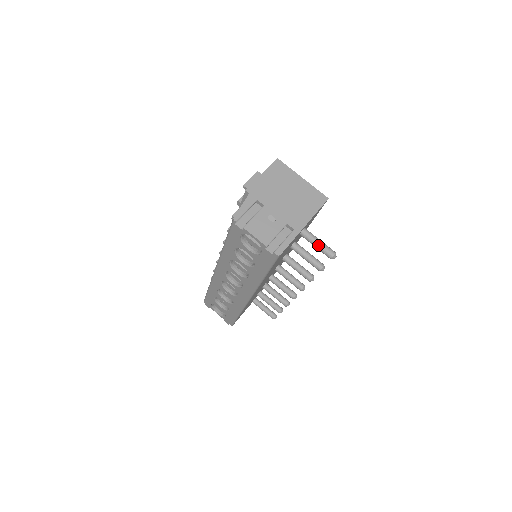
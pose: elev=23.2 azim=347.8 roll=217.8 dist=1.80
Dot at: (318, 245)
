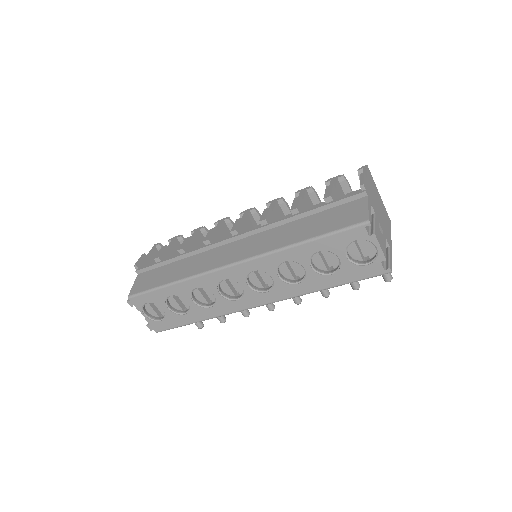
Dot at: occluded
